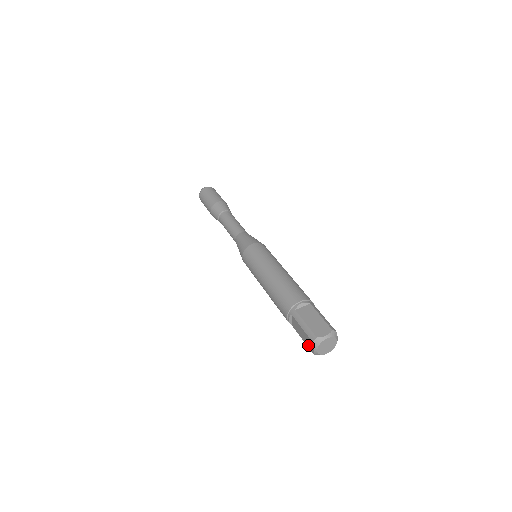
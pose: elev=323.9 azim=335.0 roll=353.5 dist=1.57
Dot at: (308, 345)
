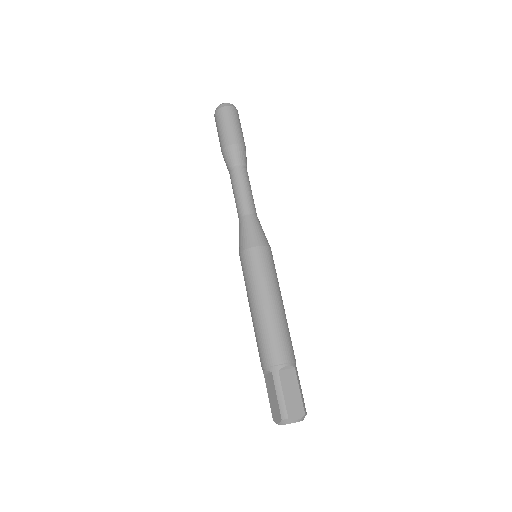
Dot at: (273, 410)
